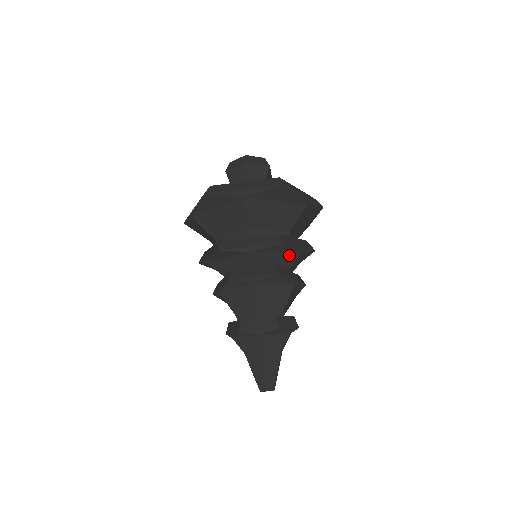
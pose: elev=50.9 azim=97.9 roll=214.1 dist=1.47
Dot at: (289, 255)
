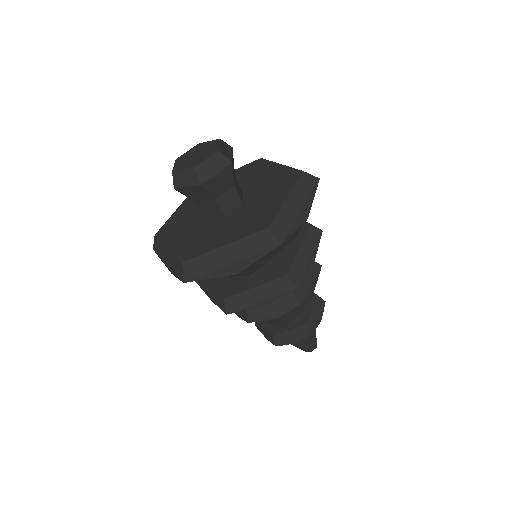
Dot at: occluded
